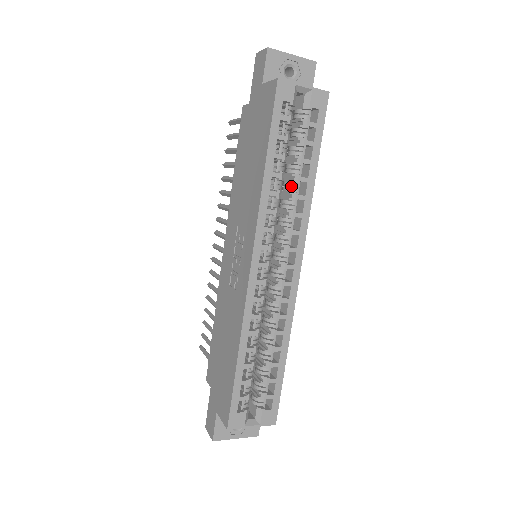
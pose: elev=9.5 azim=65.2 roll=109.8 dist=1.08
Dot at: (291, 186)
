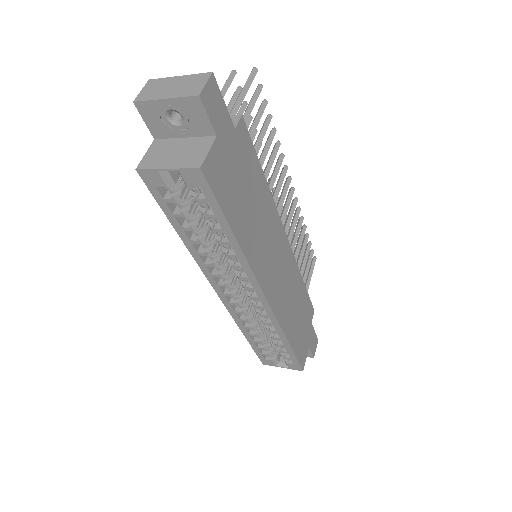
Dot at: occluded
